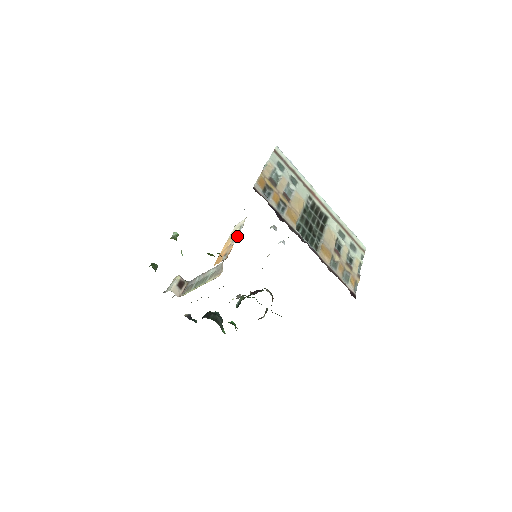
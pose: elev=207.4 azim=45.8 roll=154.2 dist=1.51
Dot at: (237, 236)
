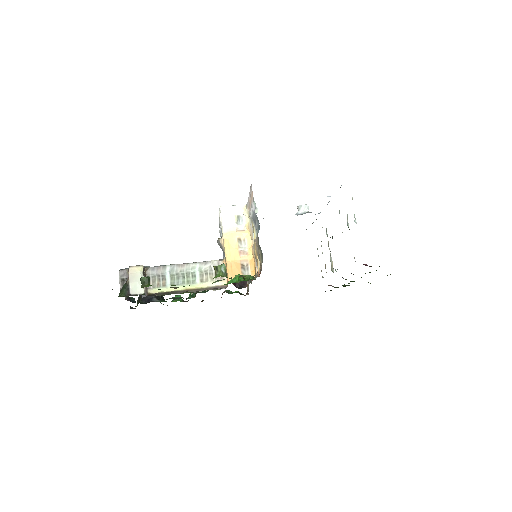
Dot at: (248, 239)
